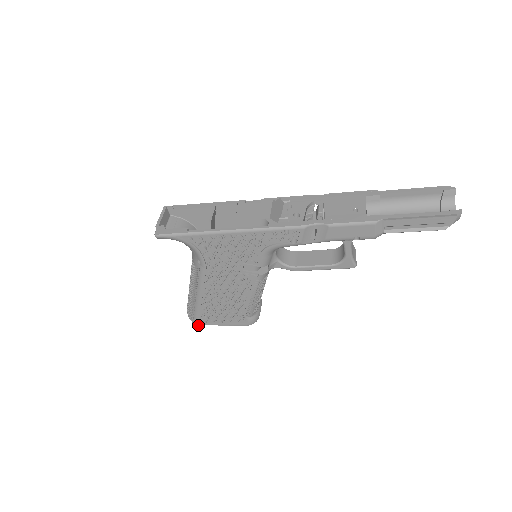
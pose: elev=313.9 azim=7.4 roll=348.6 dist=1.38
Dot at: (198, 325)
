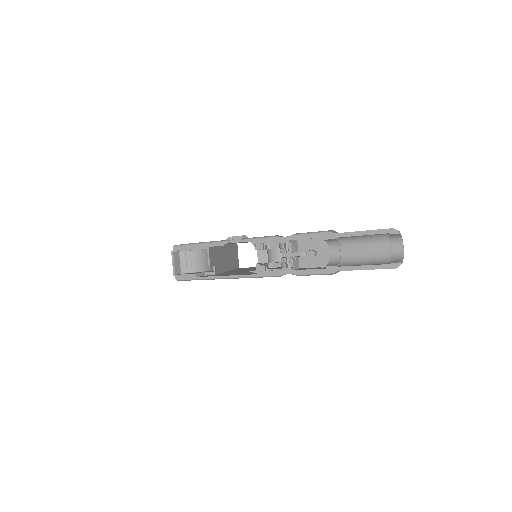
Dot at: occluded
